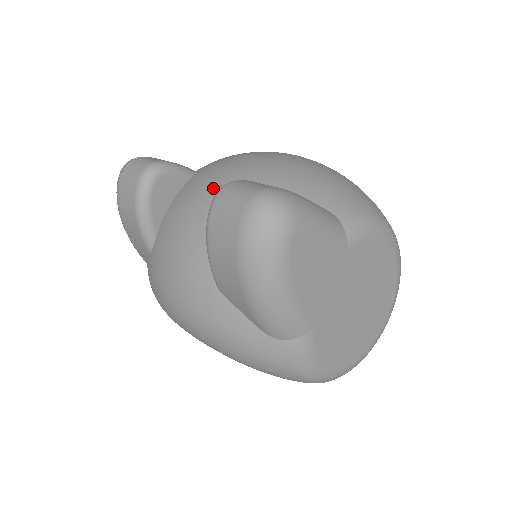
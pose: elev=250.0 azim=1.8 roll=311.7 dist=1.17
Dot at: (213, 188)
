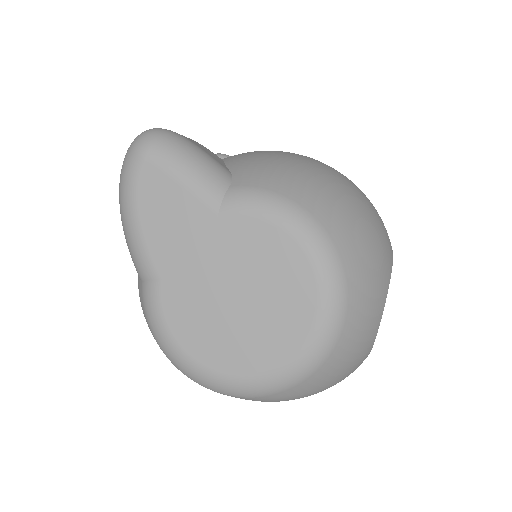
Dot at: occluded
